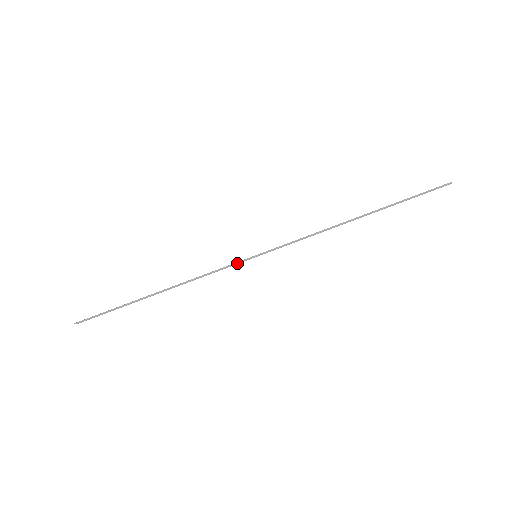
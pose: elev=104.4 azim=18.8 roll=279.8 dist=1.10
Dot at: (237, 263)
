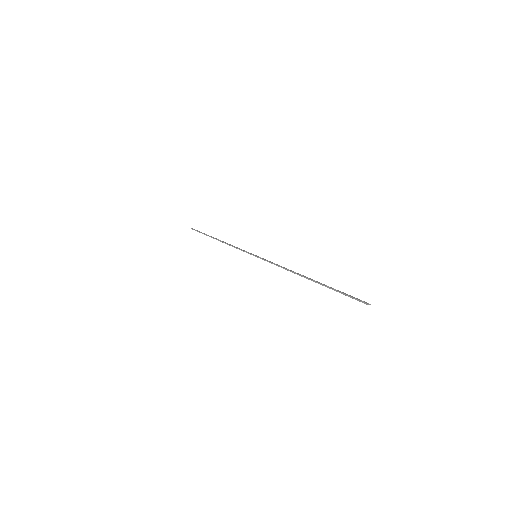
Dot at: occluded
